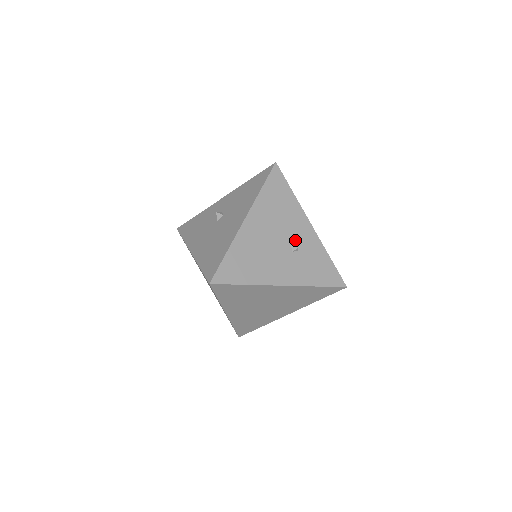
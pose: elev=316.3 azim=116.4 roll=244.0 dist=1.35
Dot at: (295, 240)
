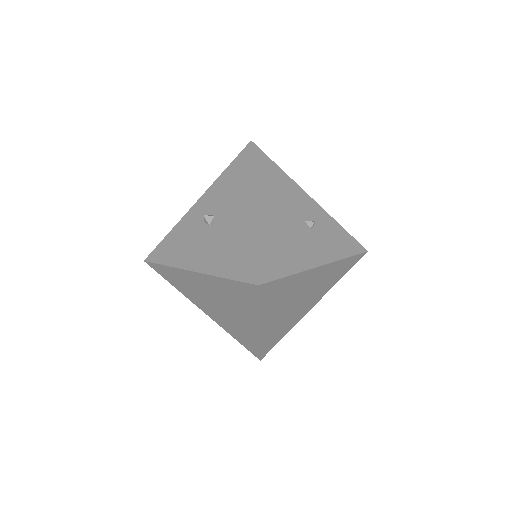
Dot at: (306, 216)
